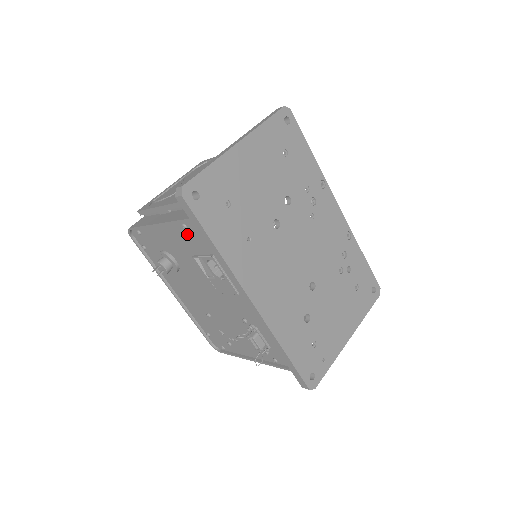
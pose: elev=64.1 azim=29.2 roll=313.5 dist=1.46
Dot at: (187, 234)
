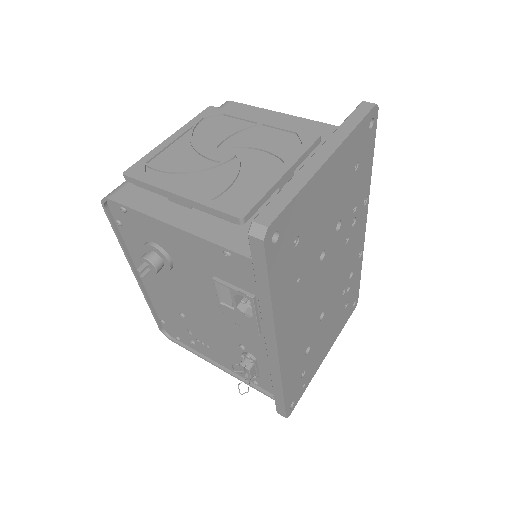
Dot at: (223, 260)
